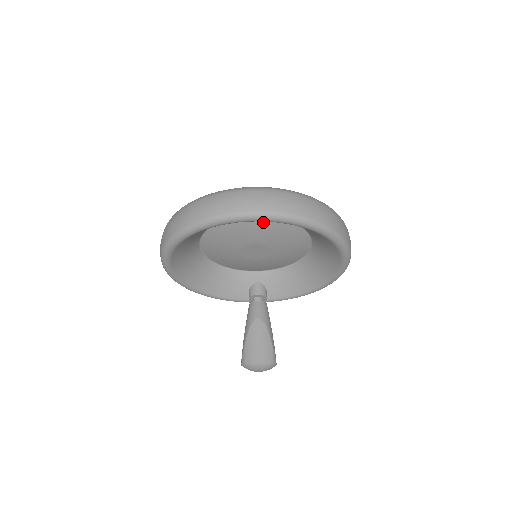
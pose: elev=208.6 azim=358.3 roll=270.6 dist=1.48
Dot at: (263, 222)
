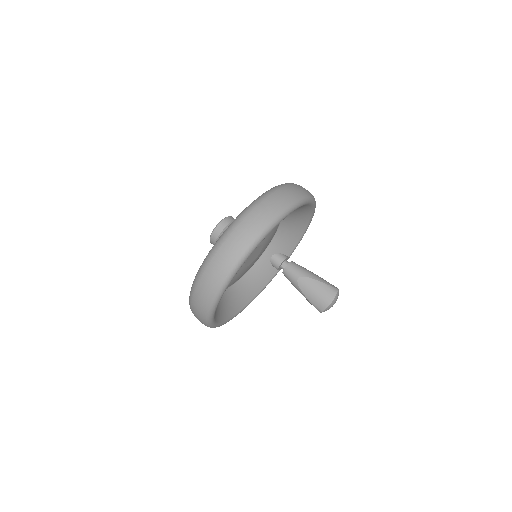
Dot at: occluded
